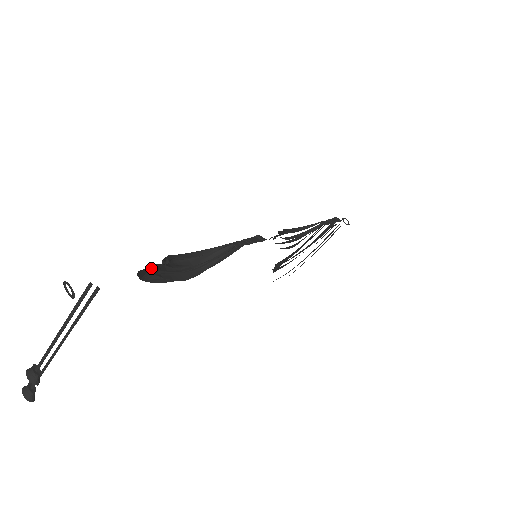
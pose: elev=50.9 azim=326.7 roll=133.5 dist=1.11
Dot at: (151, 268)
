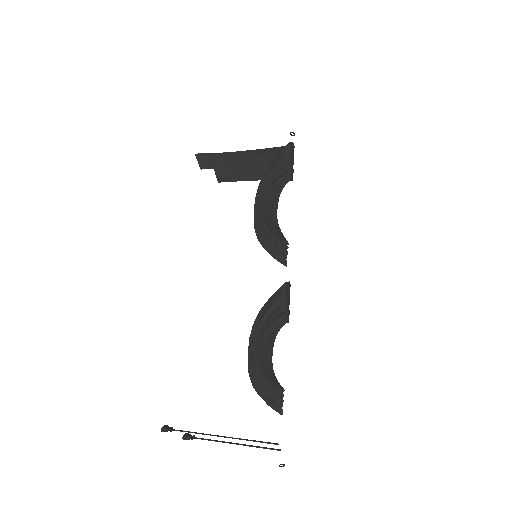
Dot at: (269, 393)
